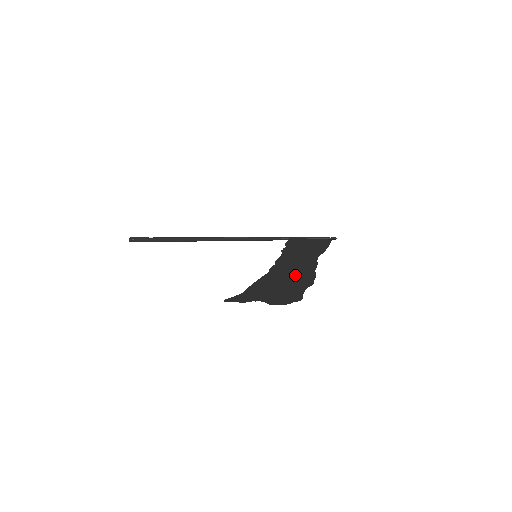
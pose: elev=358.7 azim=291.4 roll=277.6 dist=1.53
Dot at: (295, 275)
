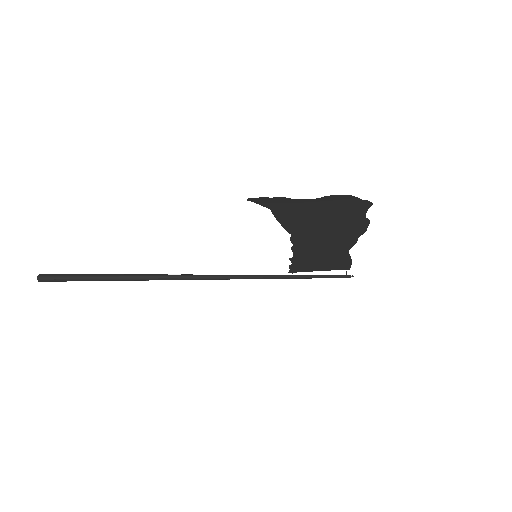
Dot at: (334, 231)
